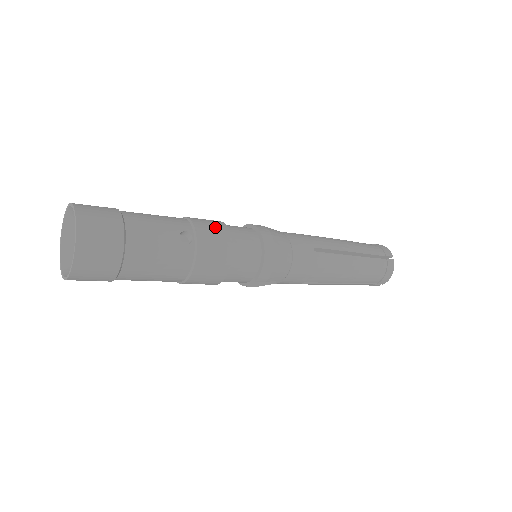
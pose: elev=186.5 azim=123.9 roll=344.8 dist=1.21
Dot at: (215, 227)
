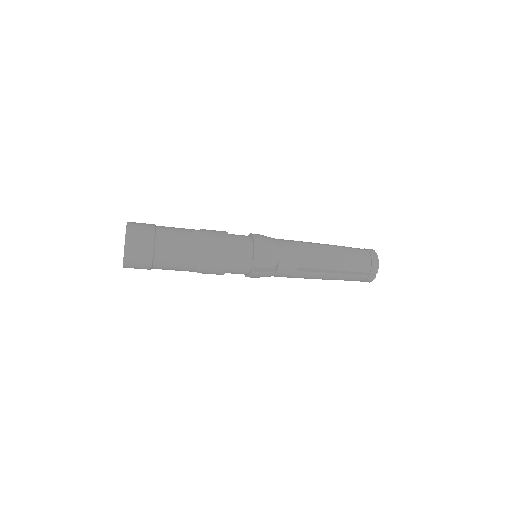
Dot at: occluded
